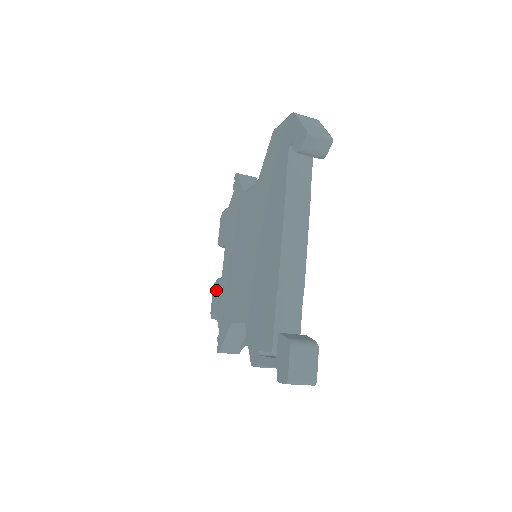
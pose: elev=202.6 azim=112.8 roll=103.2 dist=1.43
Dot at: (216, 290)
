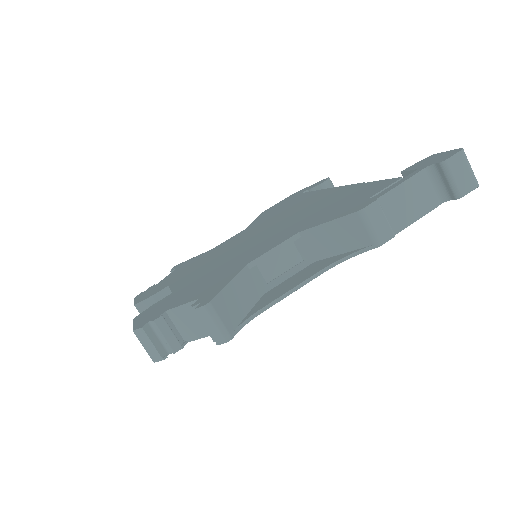
Dot at: (153, 308)
